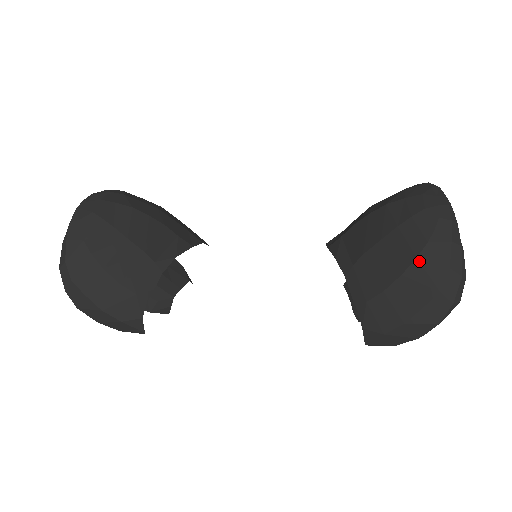
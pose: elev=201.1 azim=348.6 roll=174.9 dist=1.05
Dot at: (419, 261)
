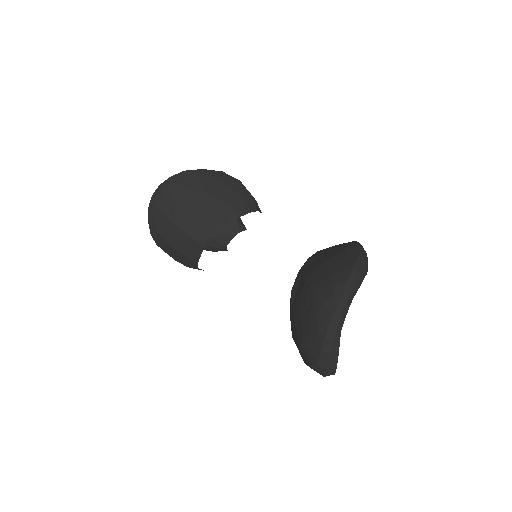
Dot at: (304, 347)
